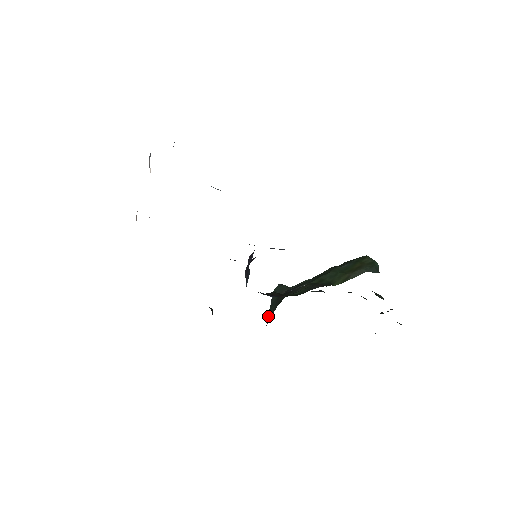
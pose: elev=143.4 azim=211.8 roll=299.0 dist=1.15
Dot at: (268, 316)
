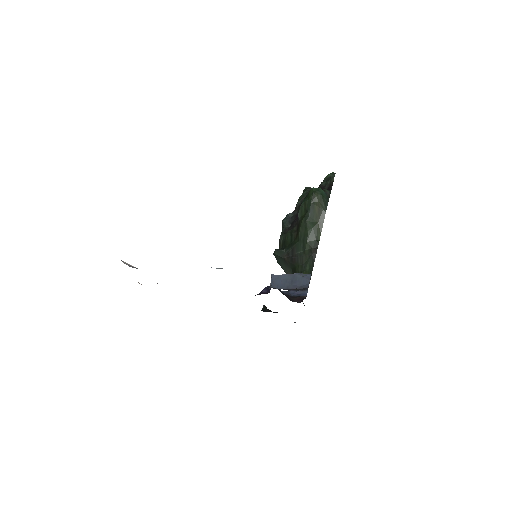
Dot at: (282, 267)
